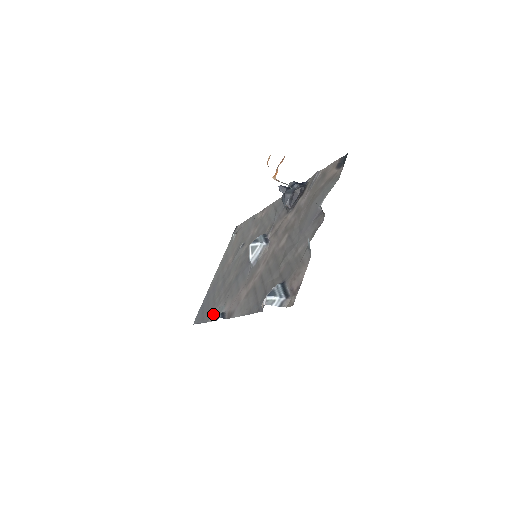
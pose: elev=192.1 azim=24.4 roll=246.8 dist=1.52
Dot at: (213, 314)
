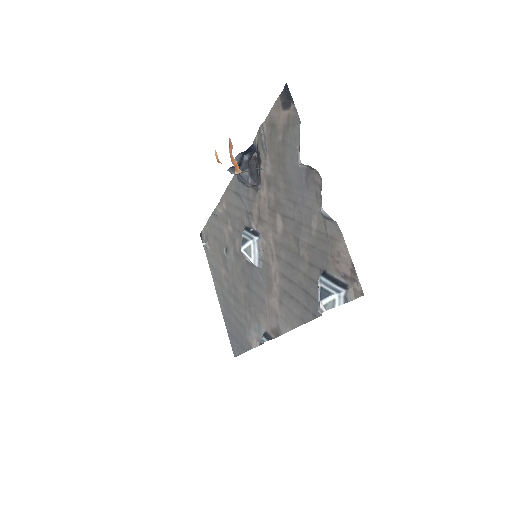
Dot at: (252, 338)
